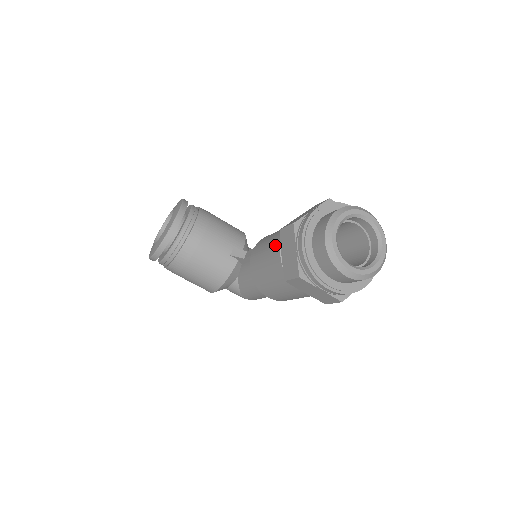
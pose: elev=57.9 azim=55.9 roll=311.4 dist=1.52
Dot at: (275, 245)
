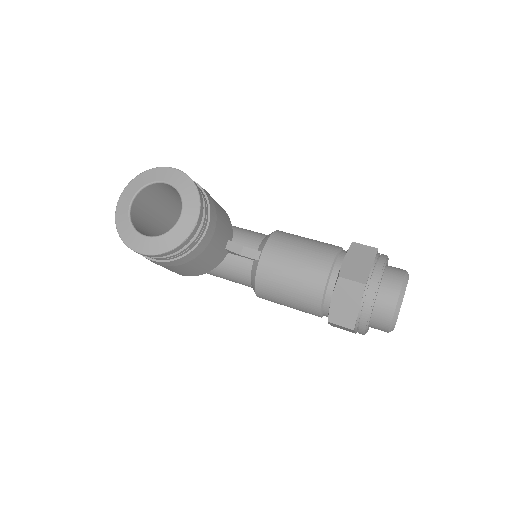
Dot at: (315, 278)
